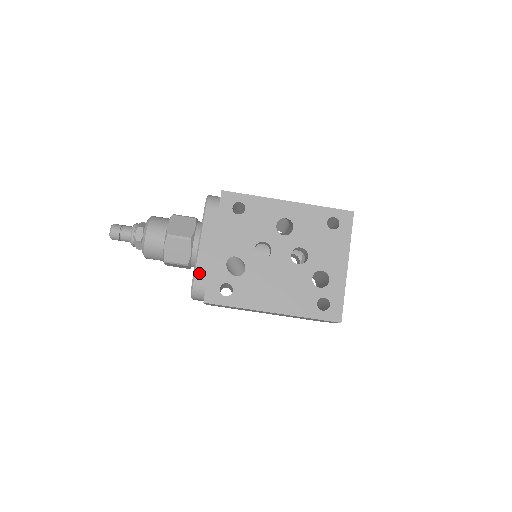
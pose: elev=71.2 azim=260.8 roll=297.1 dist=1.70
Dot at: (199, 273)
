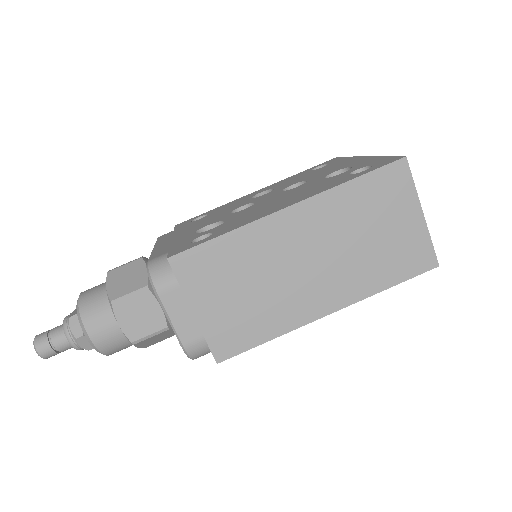
Dot at: (156, 255)
